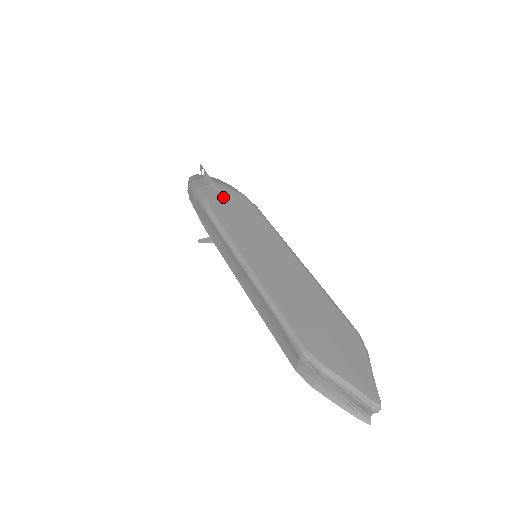
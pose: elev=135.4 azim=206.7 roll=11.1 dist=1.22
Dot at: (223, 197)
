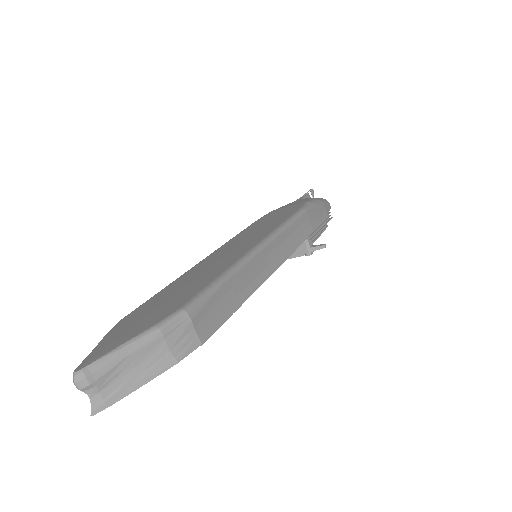
Dot at: (284, 208)
